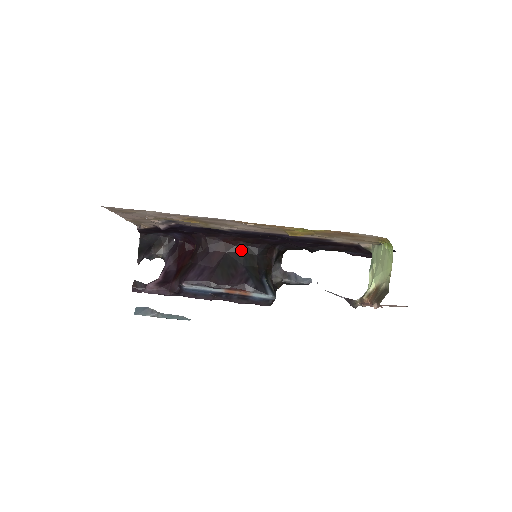
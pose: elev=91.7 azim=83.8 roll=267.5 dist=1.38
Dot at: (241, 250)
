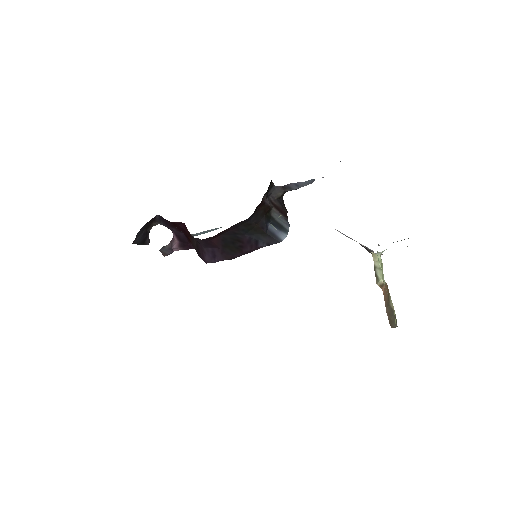
Dot at: (233, 229)
